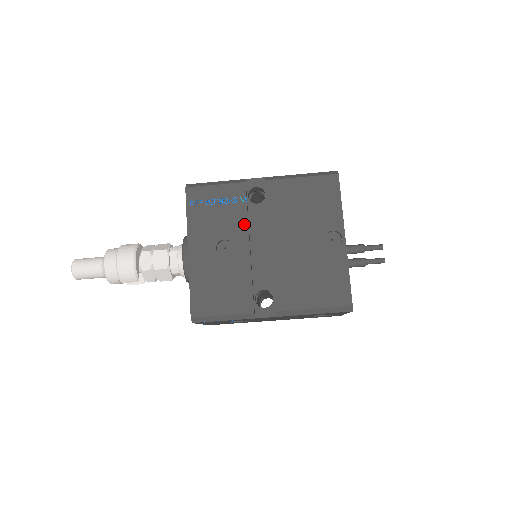
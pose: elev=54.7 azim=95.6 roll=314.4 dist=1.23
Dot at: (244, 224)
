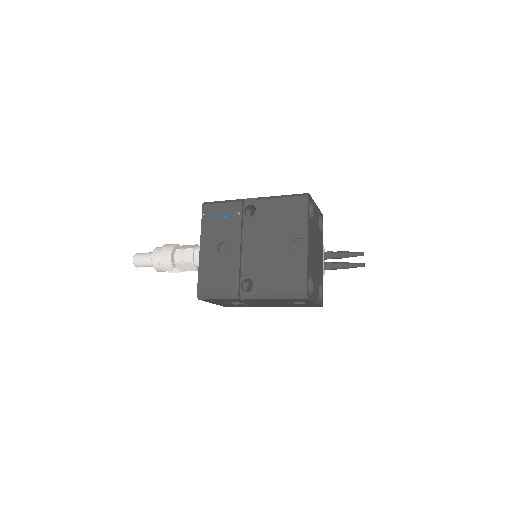
Dot at: (238, 231)
